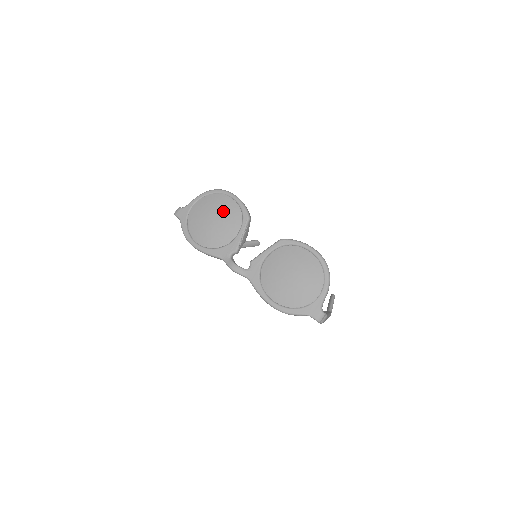
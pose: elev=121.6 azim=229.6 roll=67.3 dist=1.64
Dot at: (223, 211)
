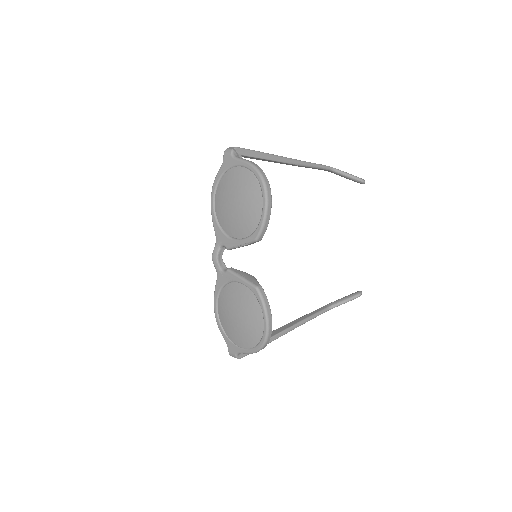
Dot at: (246, 208)
